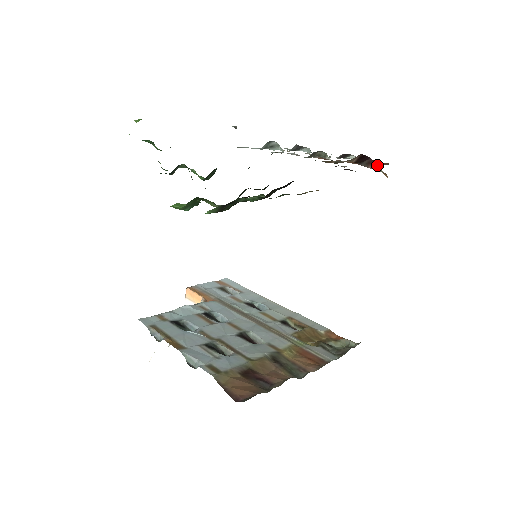
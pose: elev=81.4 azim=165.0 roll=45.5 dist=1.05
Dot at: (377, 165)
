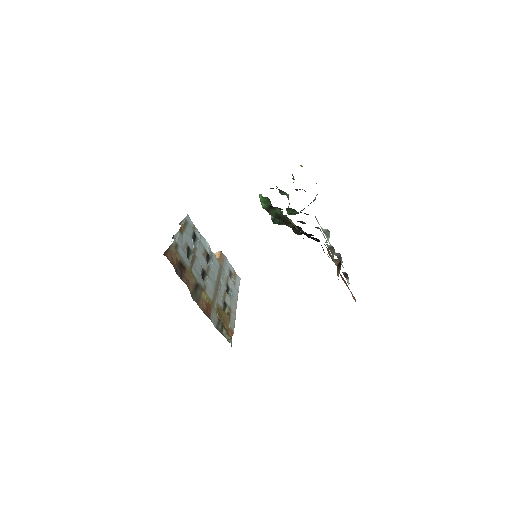
Dot at: occluded
